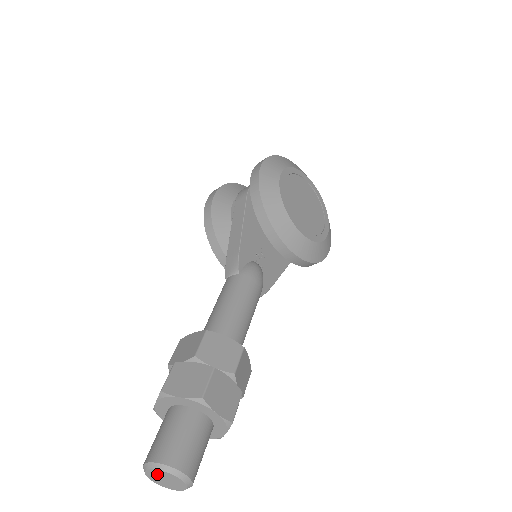
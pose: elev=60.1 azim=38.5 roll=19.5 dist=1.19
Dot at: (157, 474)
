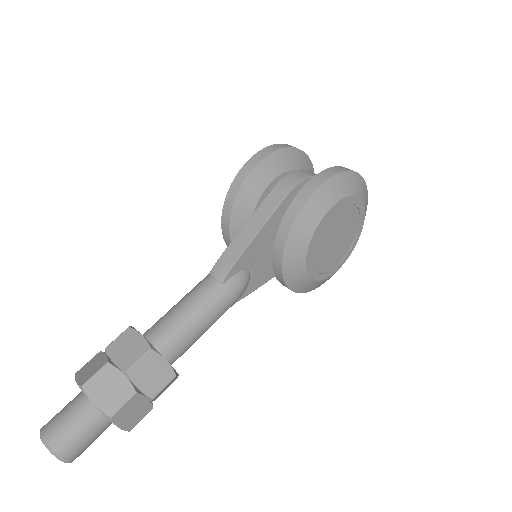
Dot at: occluded
